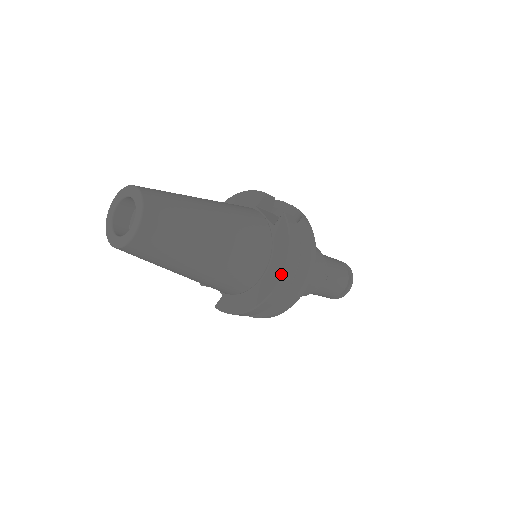
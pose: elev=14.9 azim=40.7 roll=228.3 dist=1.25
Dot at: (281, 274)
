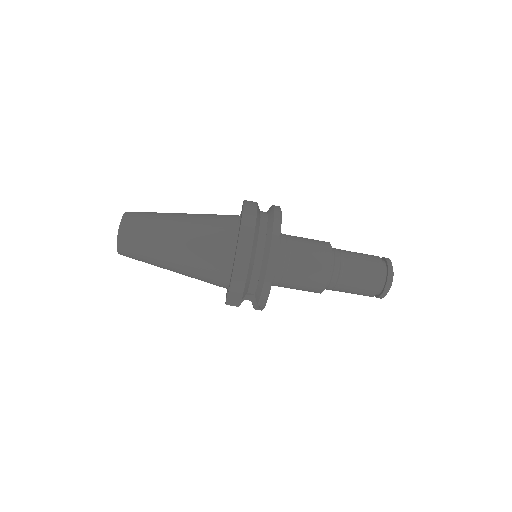
Dot at: (241, 218)
